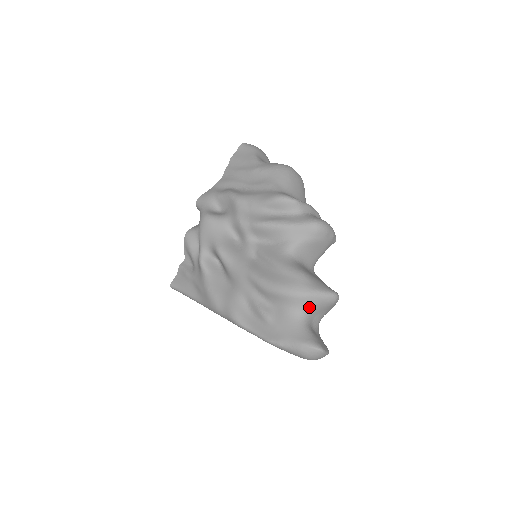
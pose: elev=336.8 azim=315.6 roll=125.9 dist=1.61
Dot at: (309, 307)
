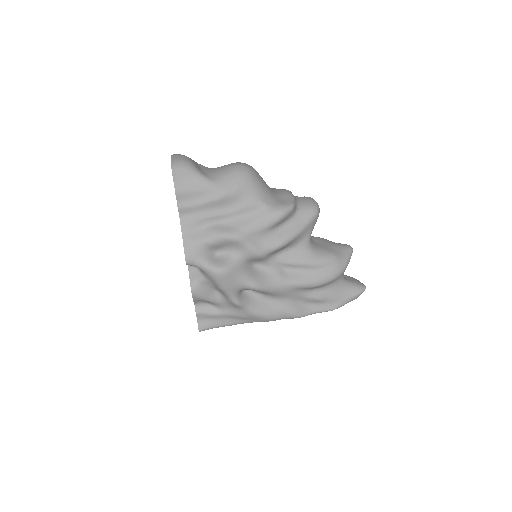
Dot at: occluded
